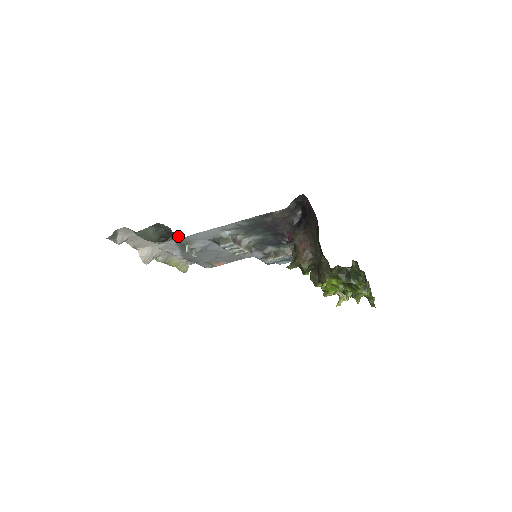
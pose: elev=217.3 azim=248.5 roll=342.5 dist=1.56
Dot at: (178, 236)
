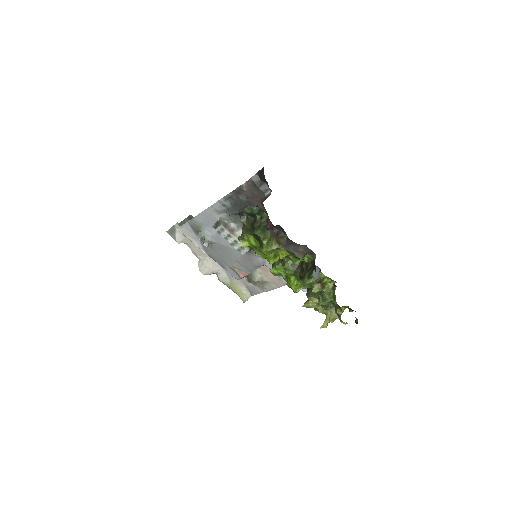
Dot at: occluded
